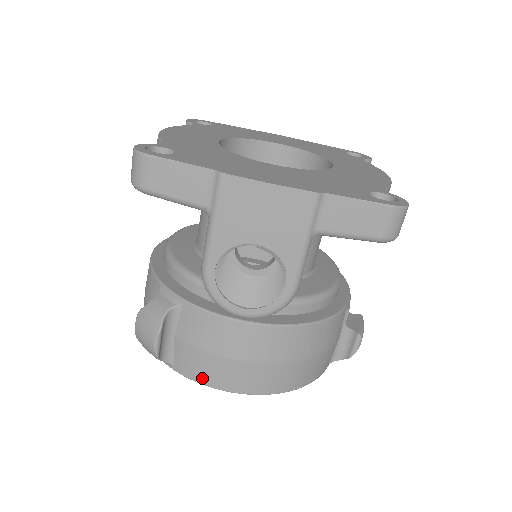
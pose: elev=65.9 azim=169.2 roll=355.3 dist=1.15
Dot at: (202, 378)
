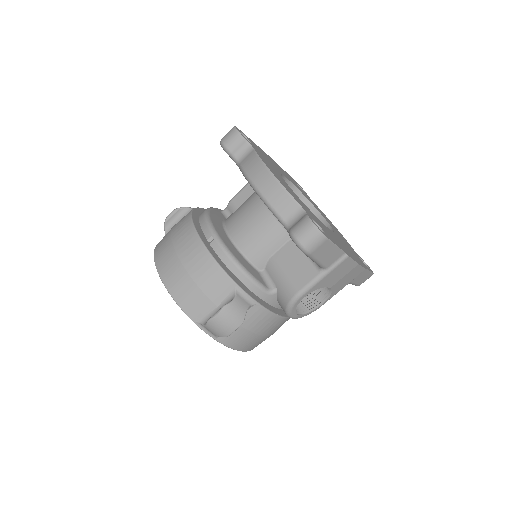
Dot at: (235, 345)
